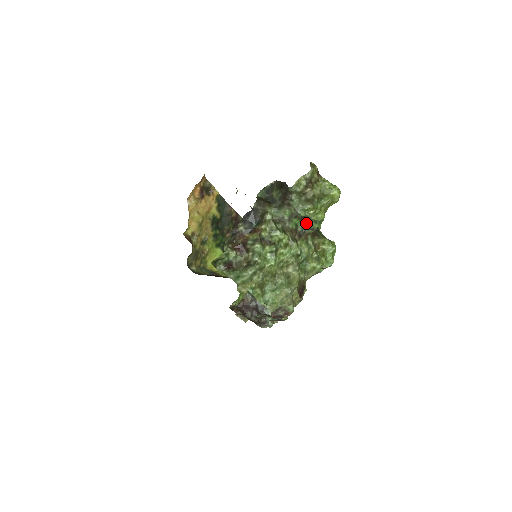
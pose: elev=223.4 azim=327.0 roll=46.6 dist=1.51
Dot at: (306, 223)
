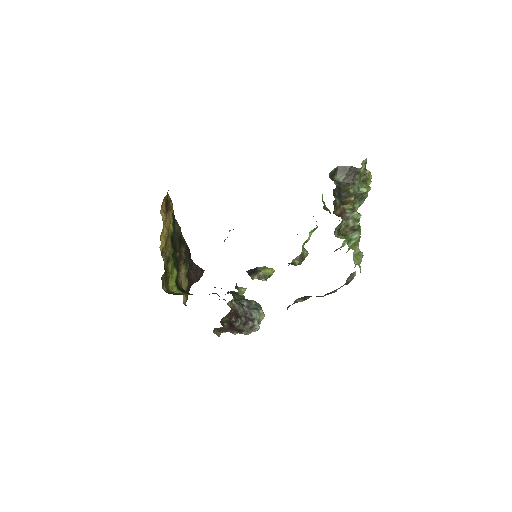
Dot at: (356, 201)
